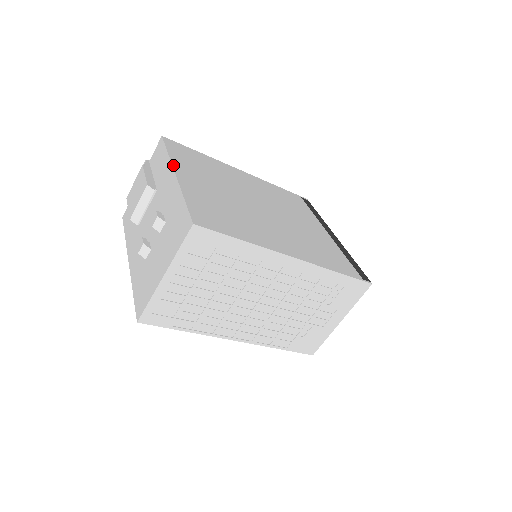
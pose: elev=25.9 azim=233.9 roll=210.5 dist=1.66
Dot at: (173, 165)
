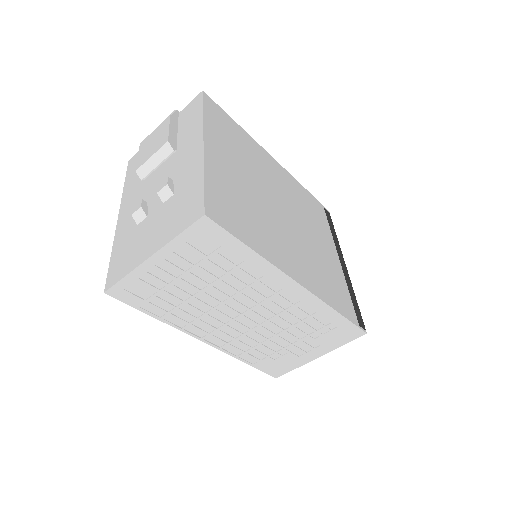
Dot at: (204, 131)
